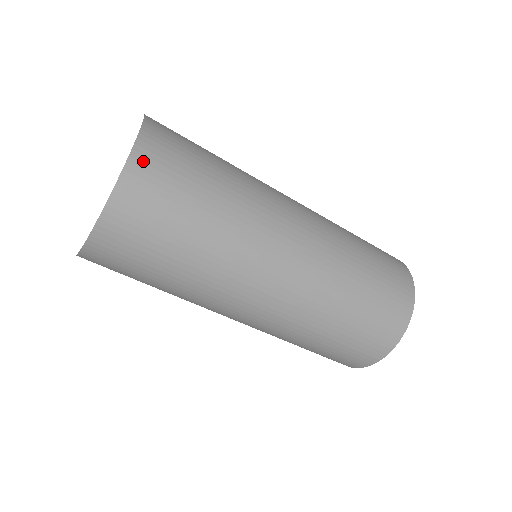
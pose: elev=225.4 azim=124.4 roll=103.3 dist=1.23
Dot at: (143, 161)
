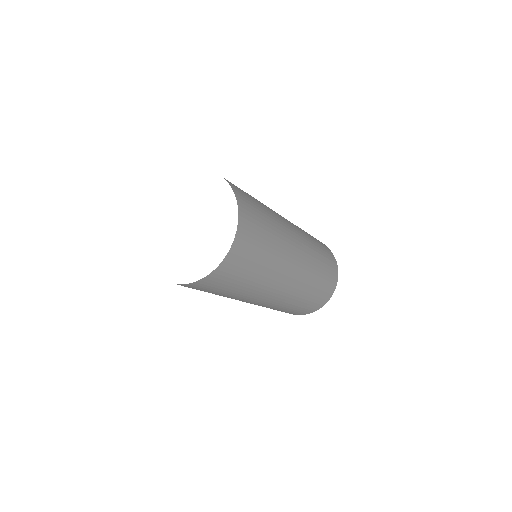
Dot at: (242, 232)
